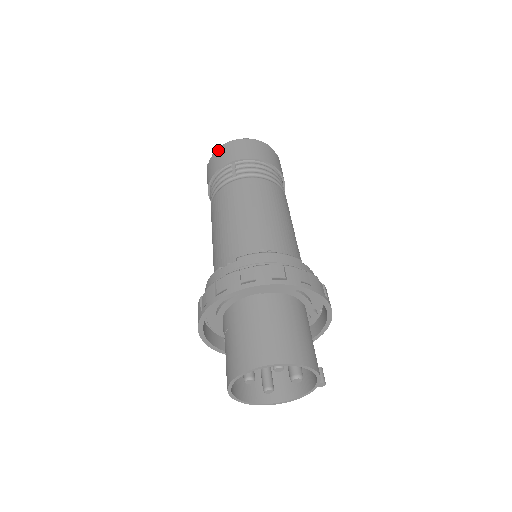
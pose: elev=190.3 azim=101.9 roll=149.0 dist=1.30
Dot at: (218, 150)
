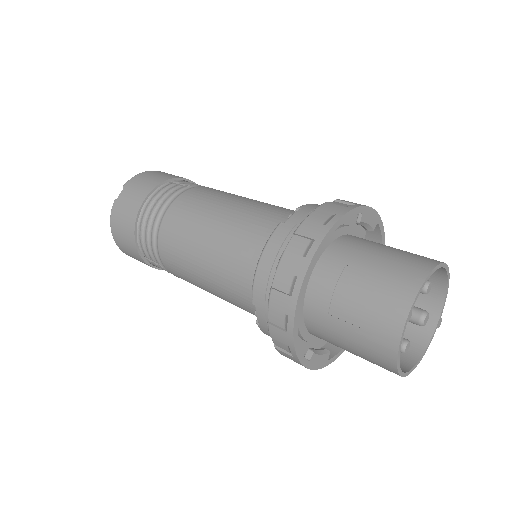
Dot at: (135, 178)
